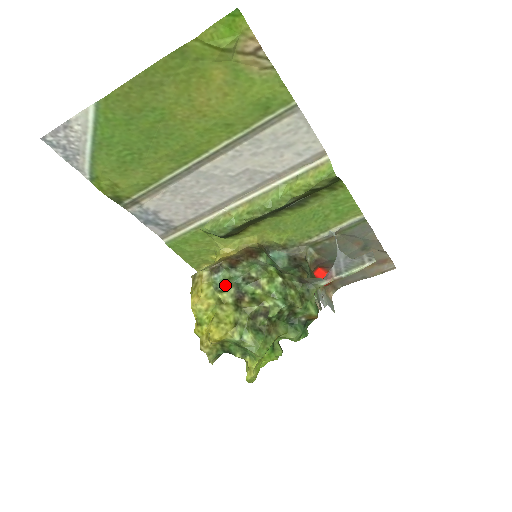
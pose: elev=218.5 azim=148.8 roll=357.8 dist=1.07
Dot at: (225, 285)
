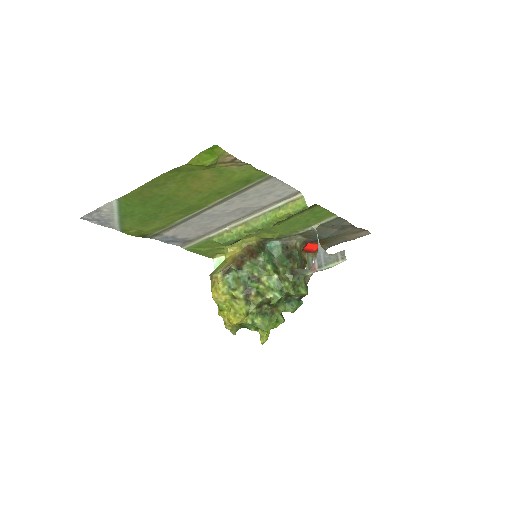
Dot at: (236, 284)
